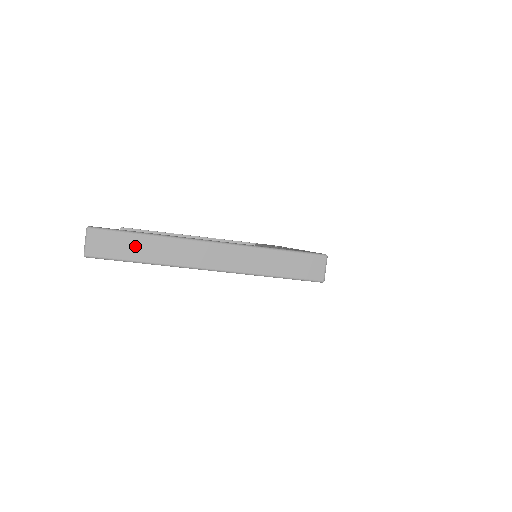
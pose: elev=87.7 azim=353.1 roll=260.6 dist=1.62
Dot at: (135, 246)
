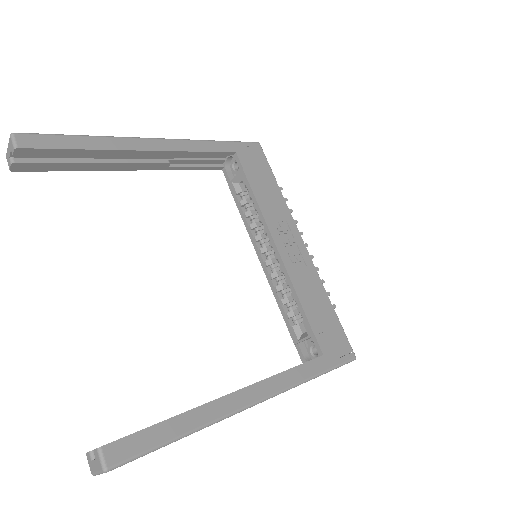
Dot at: occluded
